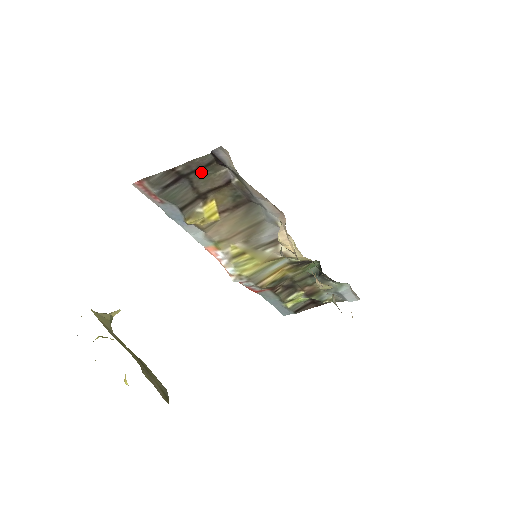
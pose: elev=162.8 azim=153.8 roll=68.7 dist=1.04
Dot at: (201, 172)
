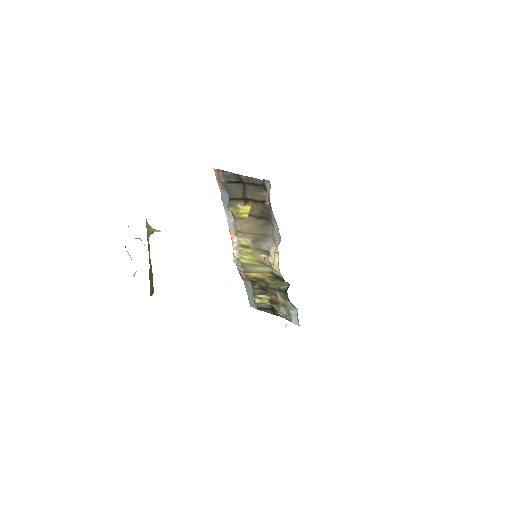
Dot at: (253, 186)
